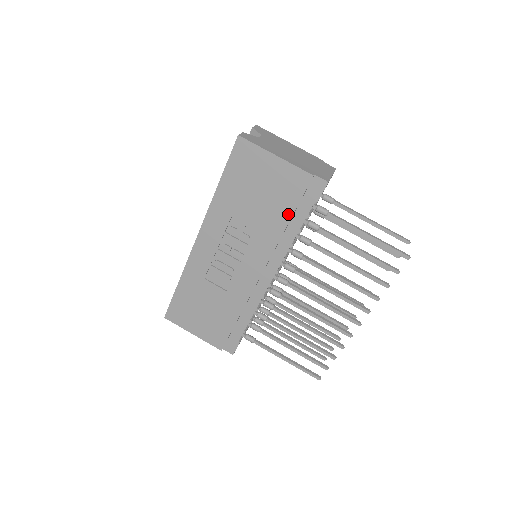
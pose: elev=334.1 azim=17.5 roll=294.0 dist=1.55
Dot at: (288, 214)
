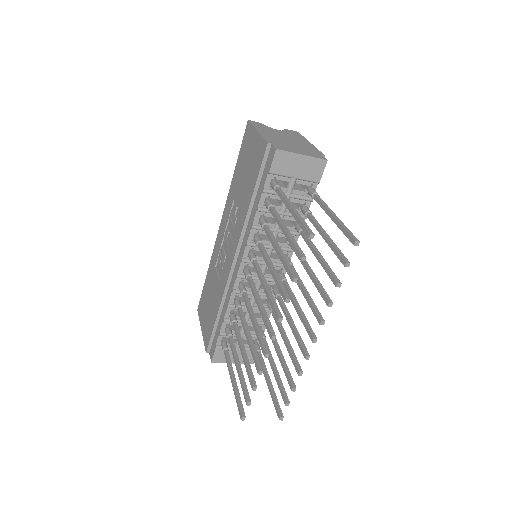
Dot at: (253, 189)
